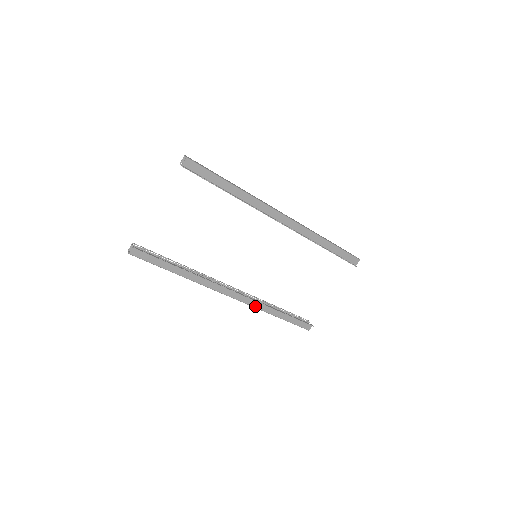
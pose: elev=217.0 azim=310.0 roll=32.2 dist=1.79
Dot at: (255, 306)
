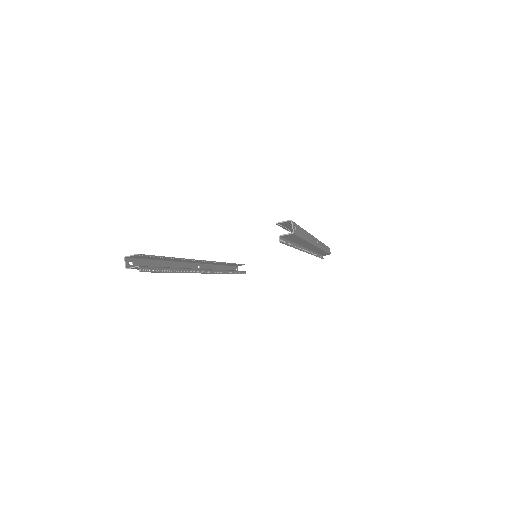
Dot at: occluded
